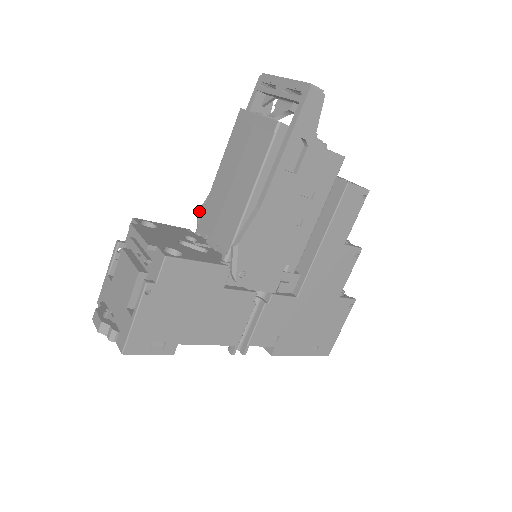
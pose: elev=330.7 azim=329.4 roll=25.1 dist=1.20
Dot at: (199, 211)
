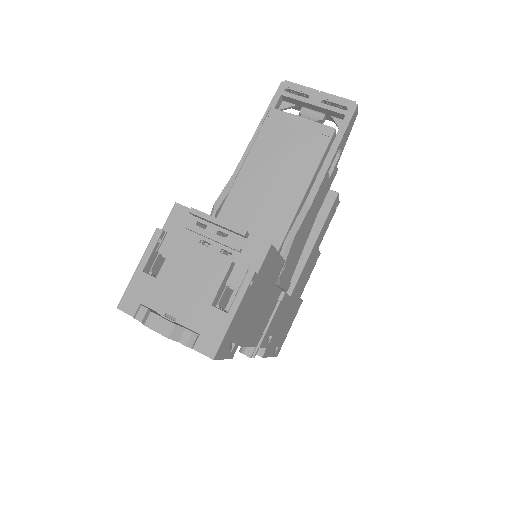
Dot at: (215, 205)
